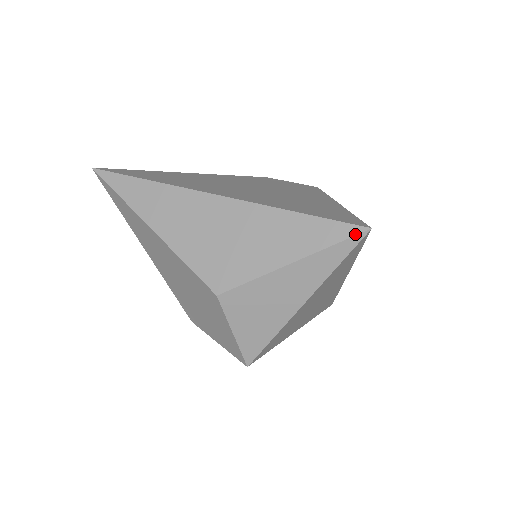
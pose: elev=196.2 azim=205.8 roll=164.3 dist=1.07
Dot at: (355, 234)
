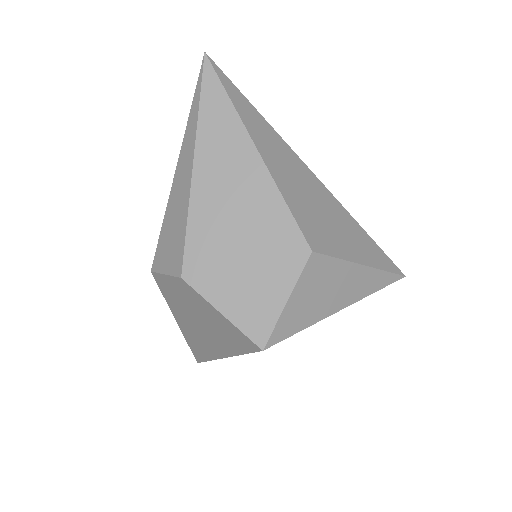
Dot at: (398, 273)
